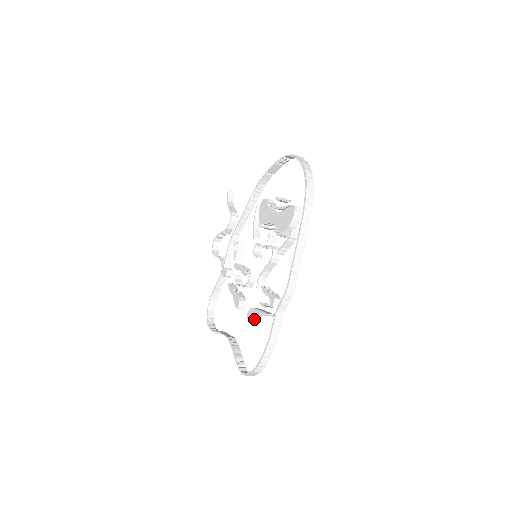
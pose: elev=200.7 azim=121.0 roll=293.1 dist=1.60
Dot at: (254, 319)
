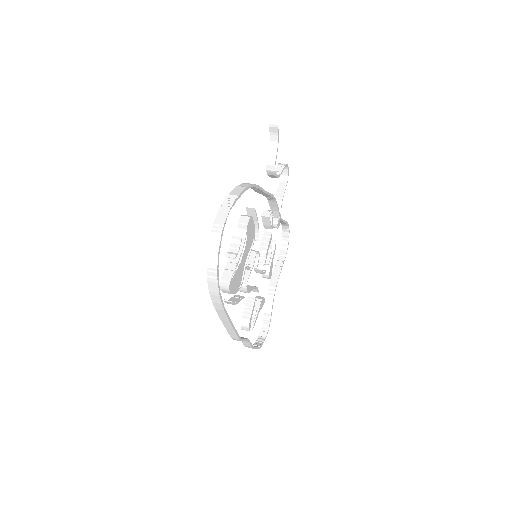
Dot at: occluded
